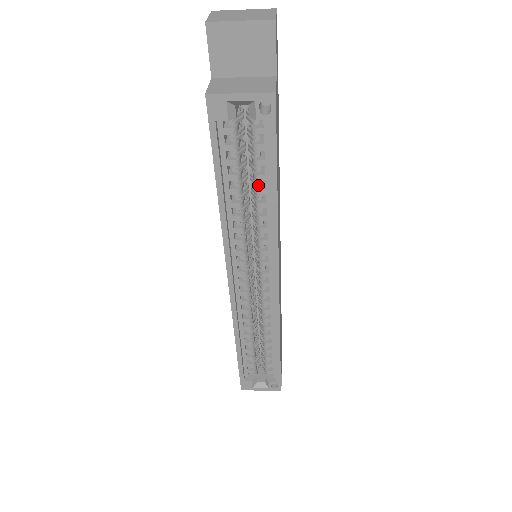
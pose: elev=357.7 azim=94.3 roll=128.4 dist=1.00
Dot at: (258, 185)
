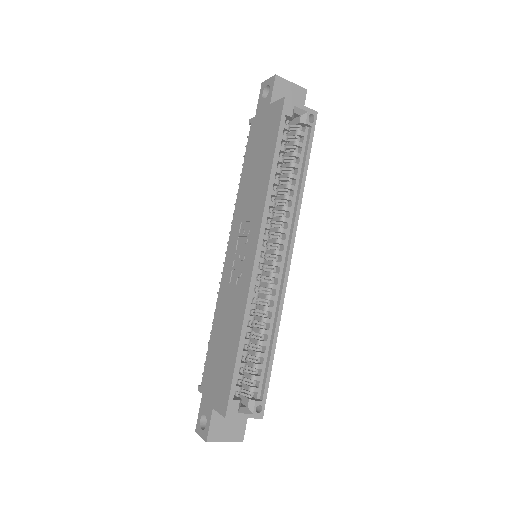
Dot at: (292, 172)
